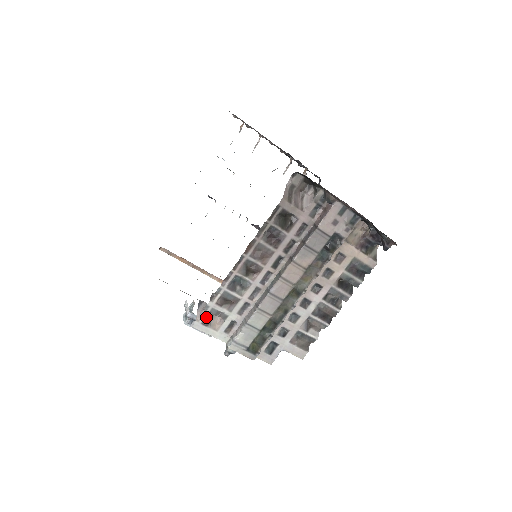
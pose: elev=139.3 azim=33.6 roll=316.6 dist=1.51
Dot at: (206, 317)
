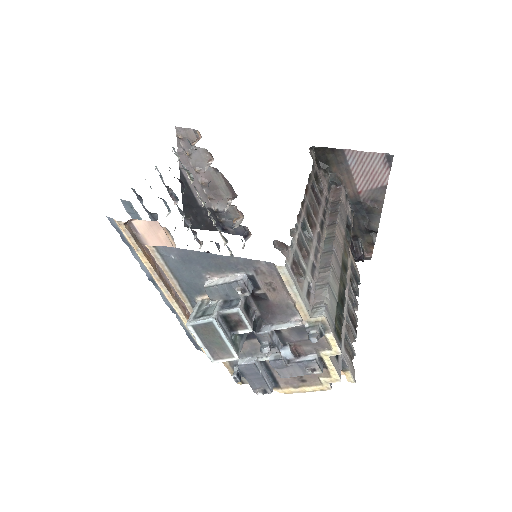
Dot at: (291, 261)
